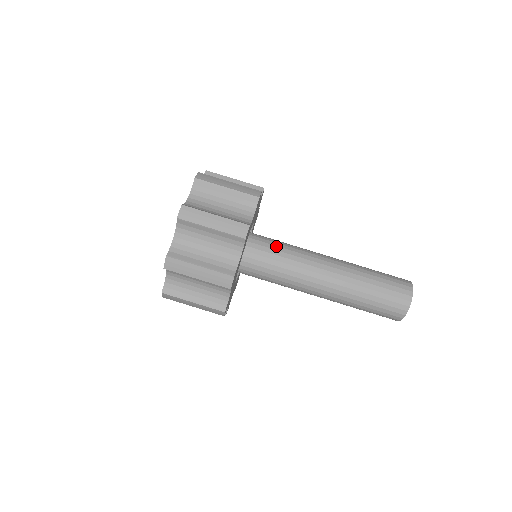
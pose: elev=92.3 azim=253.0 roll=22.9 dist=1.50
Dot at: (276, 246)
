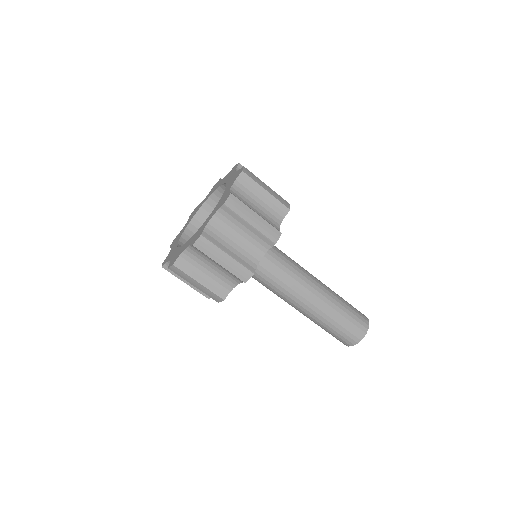
Dot at: (275, 265)
